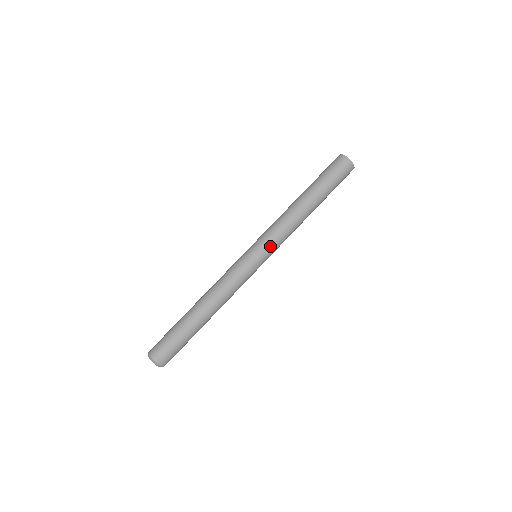
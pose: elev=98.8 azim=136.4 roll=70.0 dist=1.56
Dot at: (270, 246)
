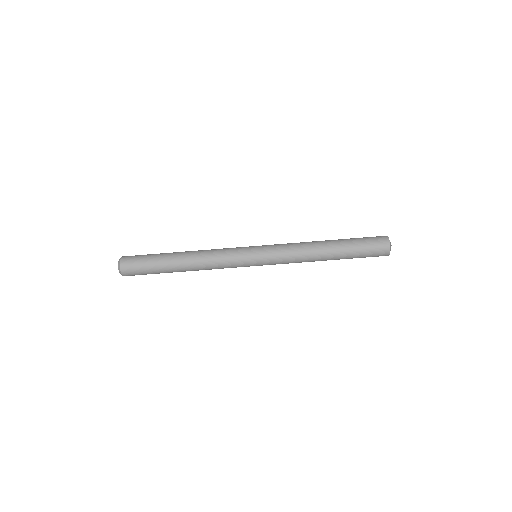
Dot at: occluded
